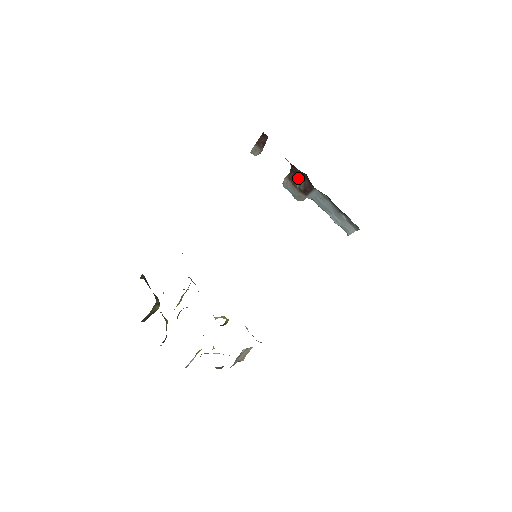
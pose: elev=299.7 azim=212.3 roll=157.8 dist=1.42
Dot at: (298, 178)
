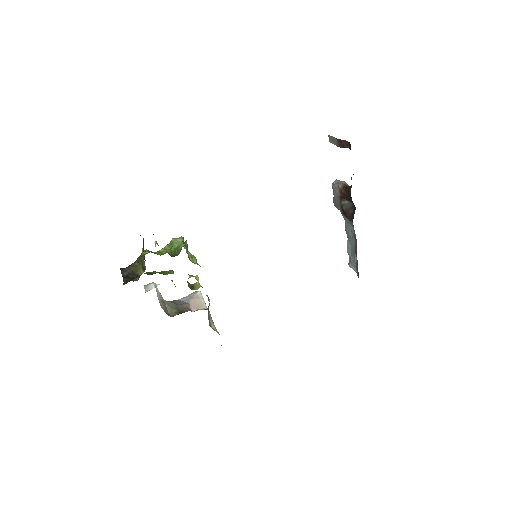
Dot at: (348, 200)
